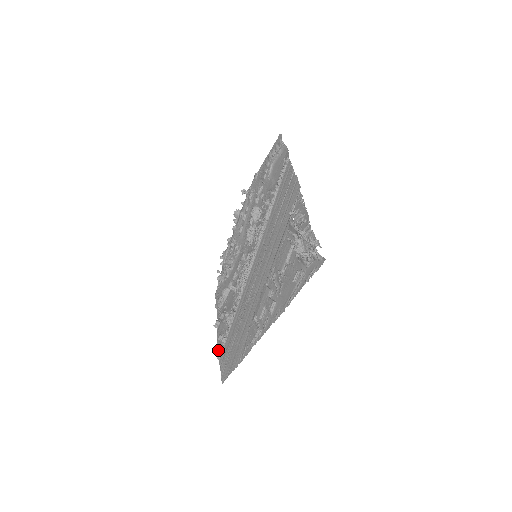
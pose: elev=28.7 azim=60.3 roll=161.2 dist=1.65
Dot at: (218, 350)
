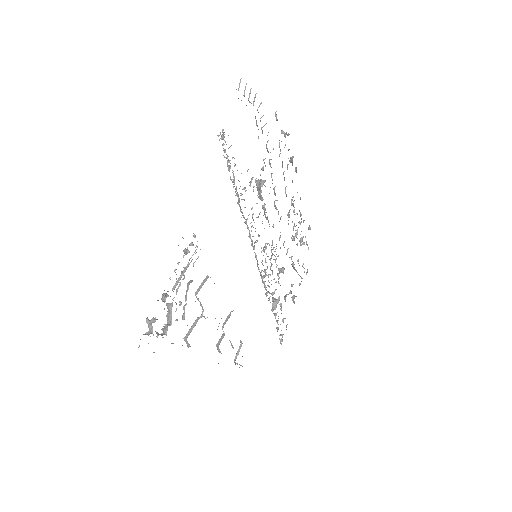
Dot at: (280, 335)
